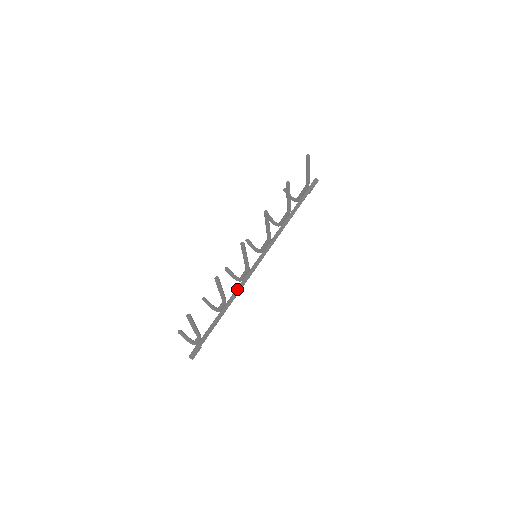
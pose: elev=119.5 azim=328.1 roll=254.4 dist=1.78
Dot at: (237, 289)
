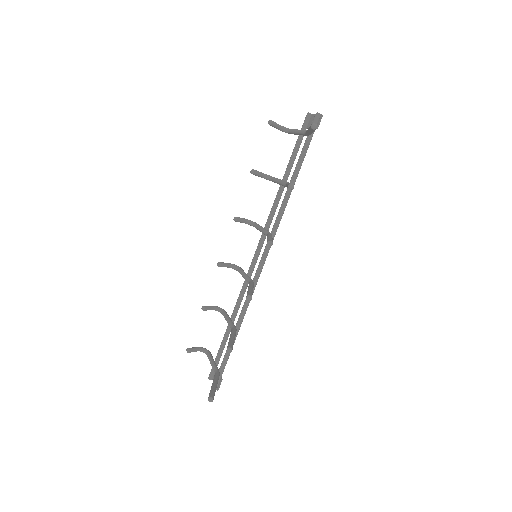
Dot at: (244, 308)
